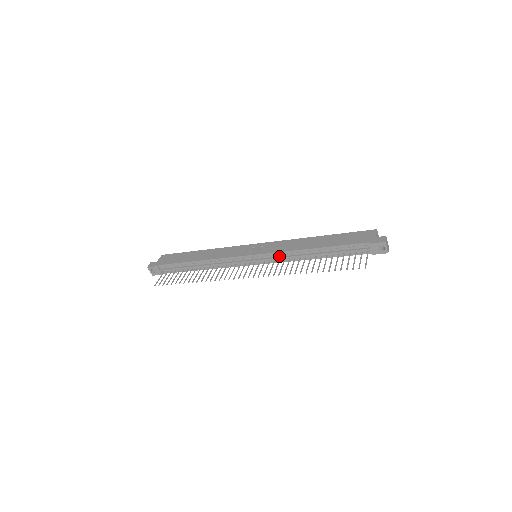
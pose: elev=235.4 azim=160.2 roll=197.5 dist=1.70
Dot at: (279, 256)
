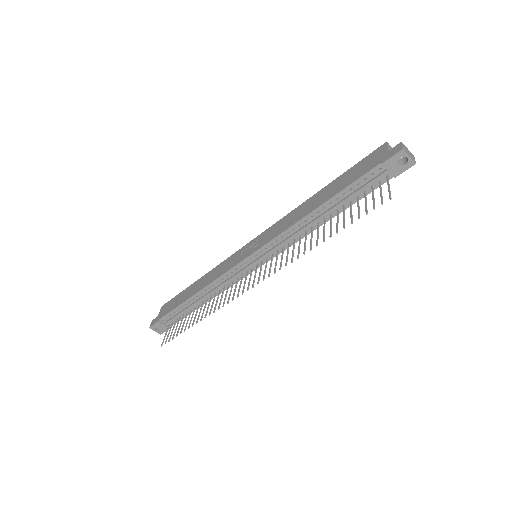
Dot at: (280, 242)
